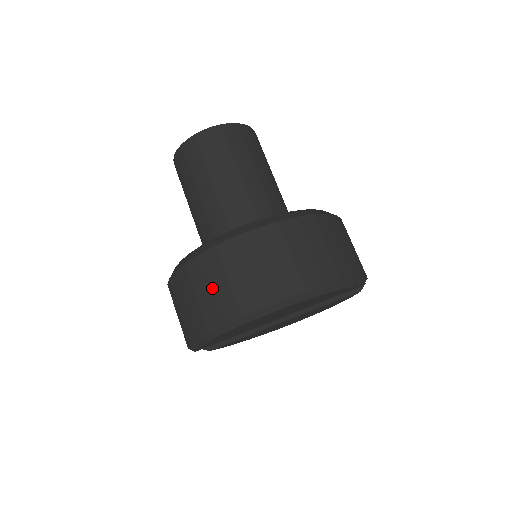
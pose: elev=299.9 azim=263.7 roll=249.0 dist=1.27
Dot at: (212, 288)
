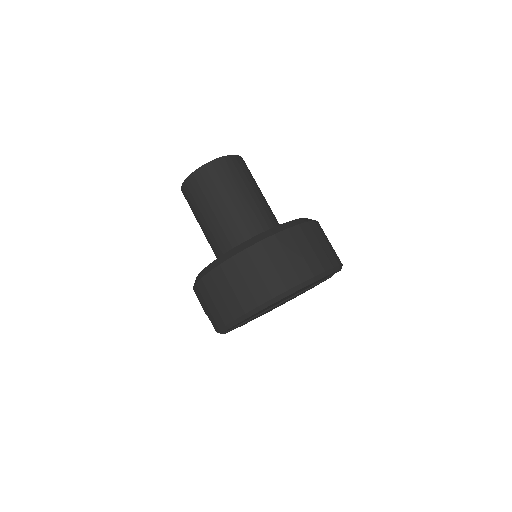
Dot at: (246, 280)
